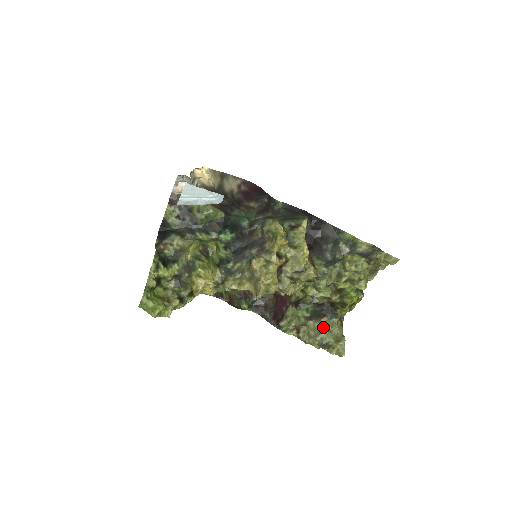
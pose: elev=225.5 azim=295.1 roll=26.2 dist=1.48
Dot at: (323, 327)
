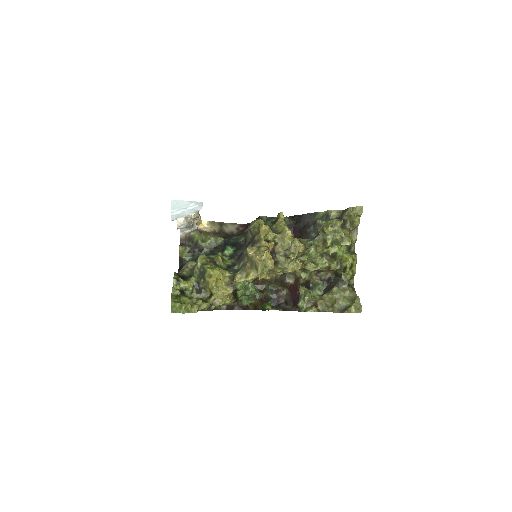
Dot at: (336, 295)
